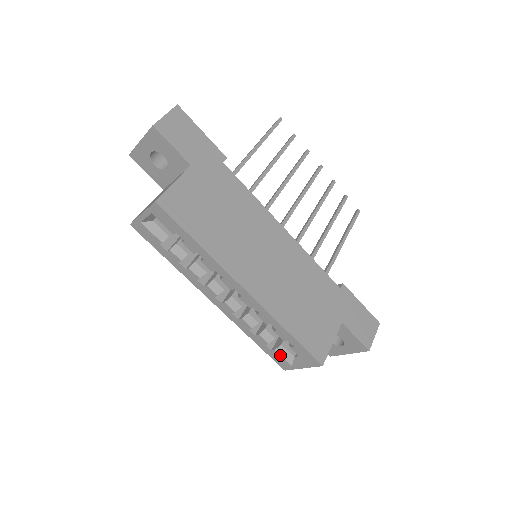
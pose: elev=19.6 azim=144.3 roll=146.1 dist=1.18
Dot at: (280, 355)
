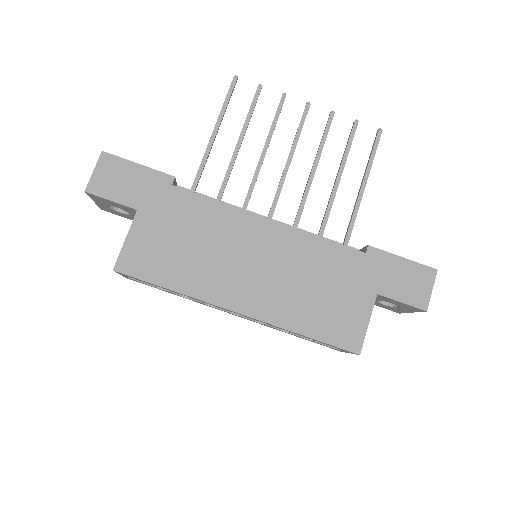
Dot at: (322, 344)
